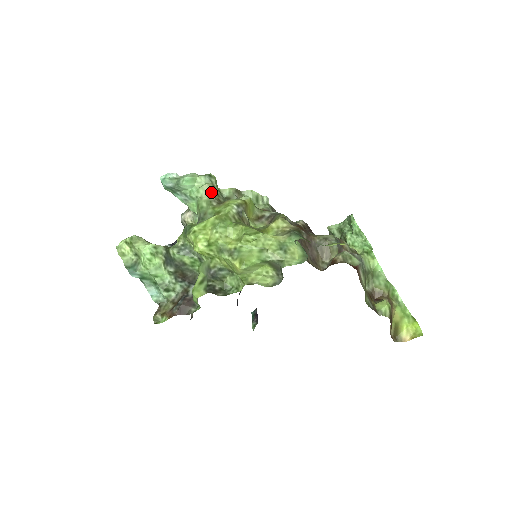
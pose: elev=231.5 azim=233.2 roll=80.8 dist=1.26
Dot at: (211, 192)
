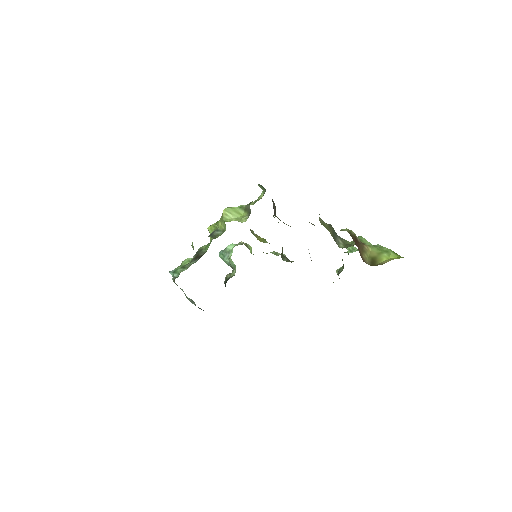
Dot at: occluded
